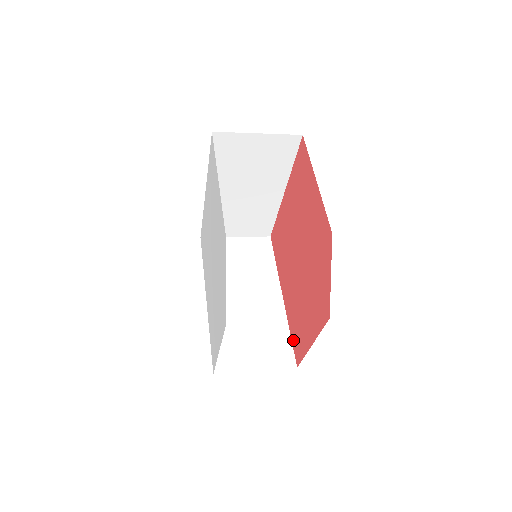
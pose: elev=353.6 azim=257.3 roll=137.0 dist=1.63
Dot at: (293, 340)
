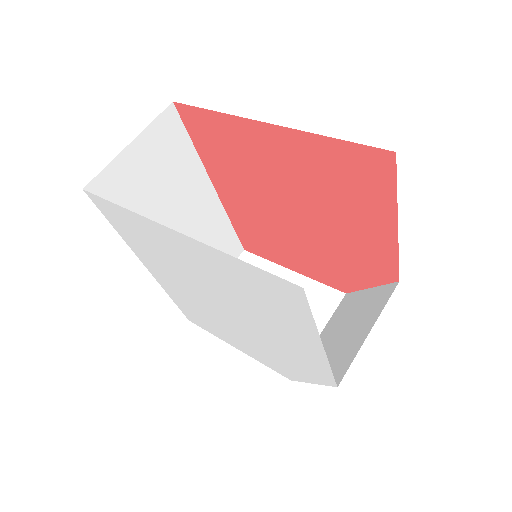
Dot at: (240, 234)
